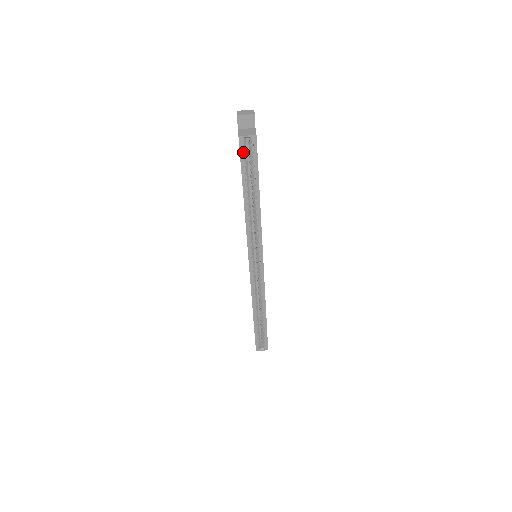
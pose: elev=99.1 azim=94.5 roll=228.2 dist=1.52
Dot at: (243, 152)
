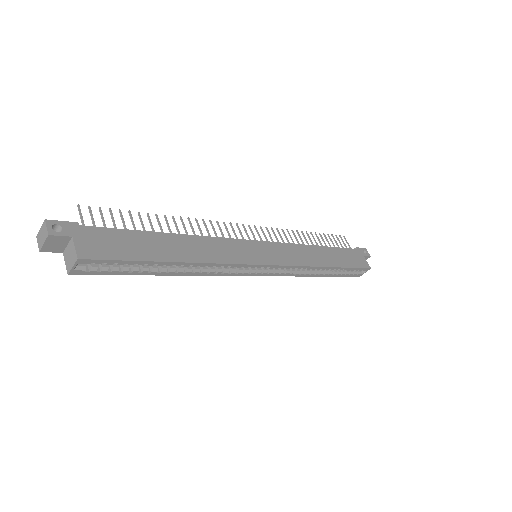
Dot at: (98, 265)
